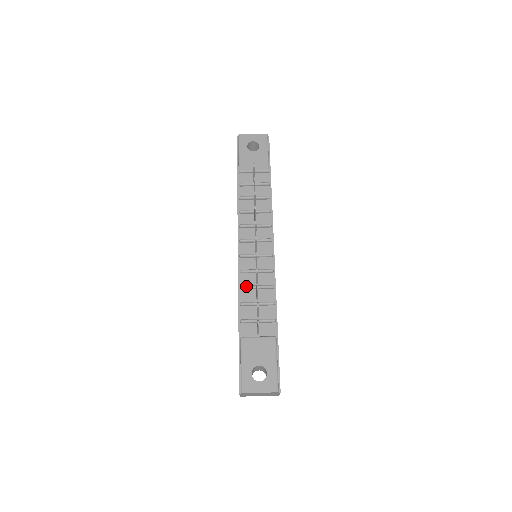
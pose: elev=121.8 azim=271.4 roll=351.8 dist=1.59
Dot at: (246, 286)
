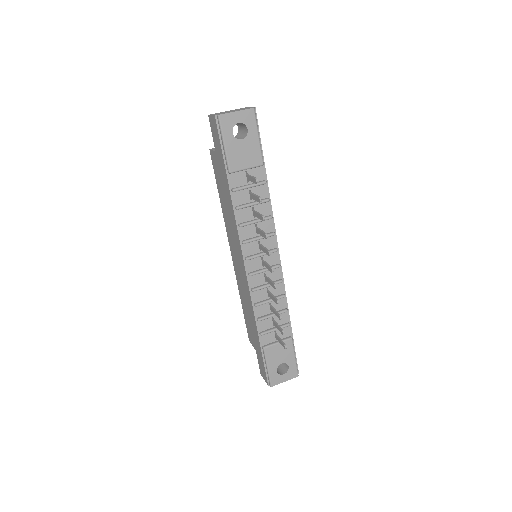
Dot at: (261, 304)
